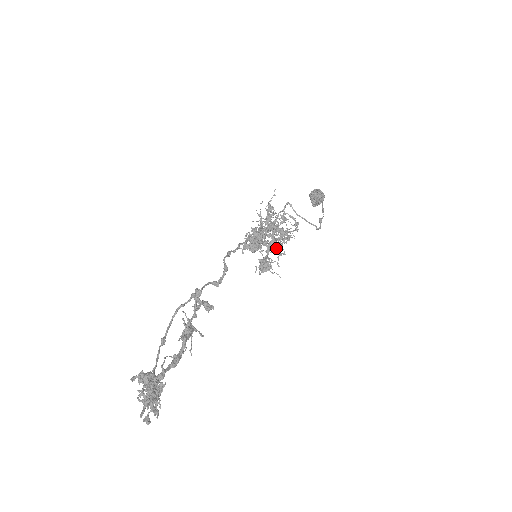
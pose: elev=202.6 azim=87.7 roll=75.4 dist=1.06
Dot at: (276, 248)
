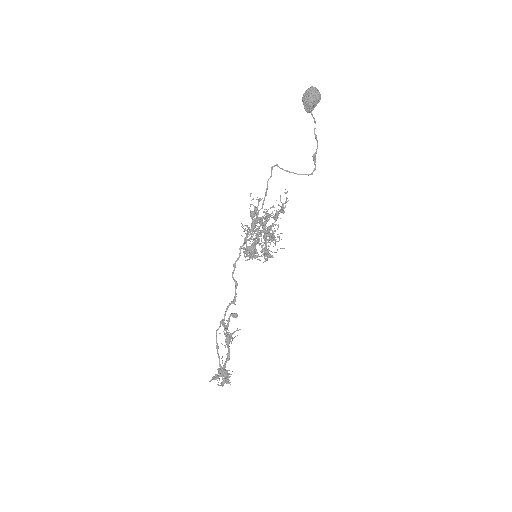
Dot at: (270, 243)
